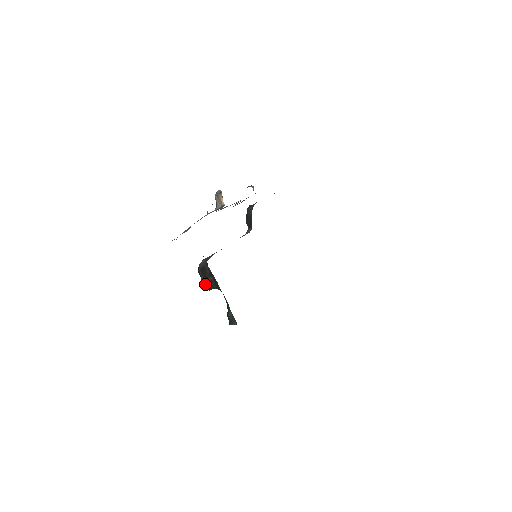
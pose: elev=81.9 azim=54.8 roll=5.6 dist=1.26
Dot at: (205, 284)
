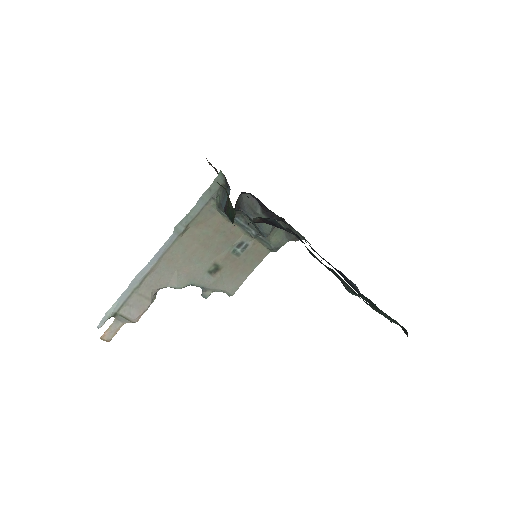
Dot at: occluded
